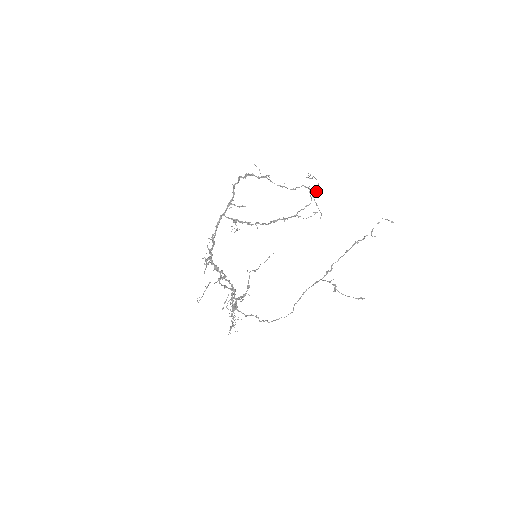
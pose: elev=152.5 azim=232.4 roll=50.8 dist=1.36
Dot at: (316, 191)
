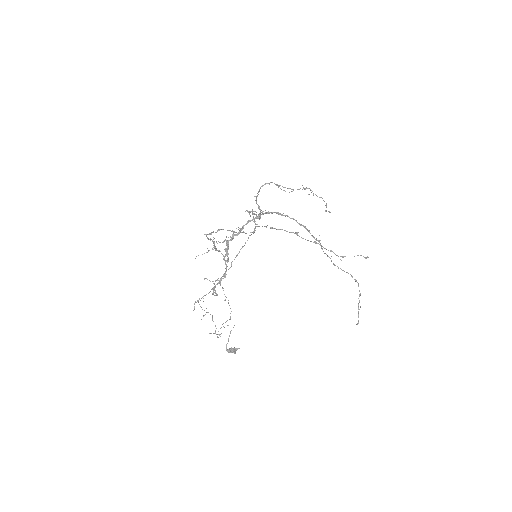
Dot at: (308, 188)
